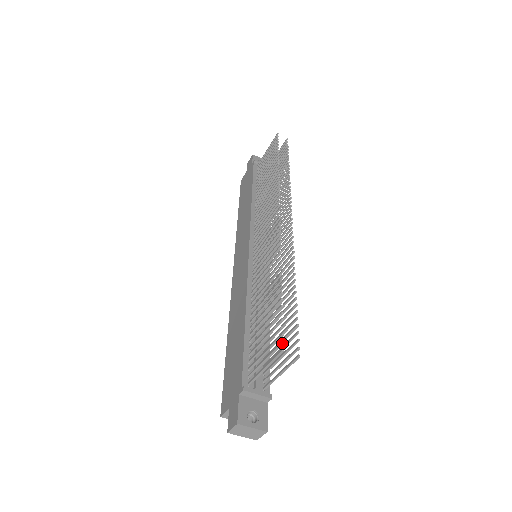
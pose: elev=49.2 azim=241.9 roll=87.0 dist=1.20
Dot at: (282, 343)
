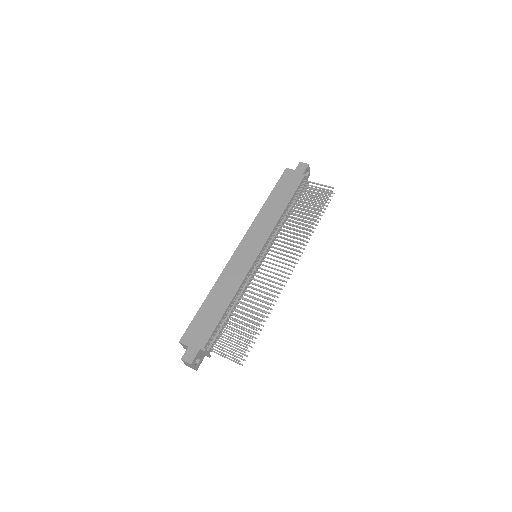
Dot at: (242, 357)
